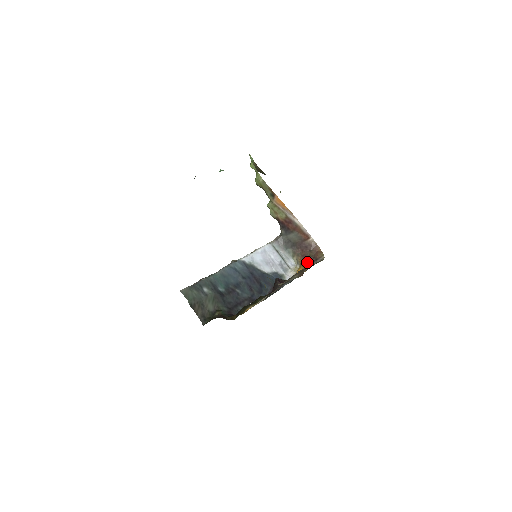
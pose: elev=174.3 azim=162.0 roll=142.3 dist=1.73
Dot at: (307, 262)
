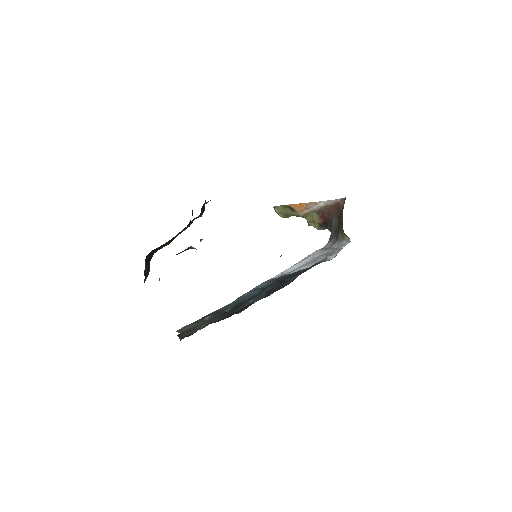
Dot at: occluded
